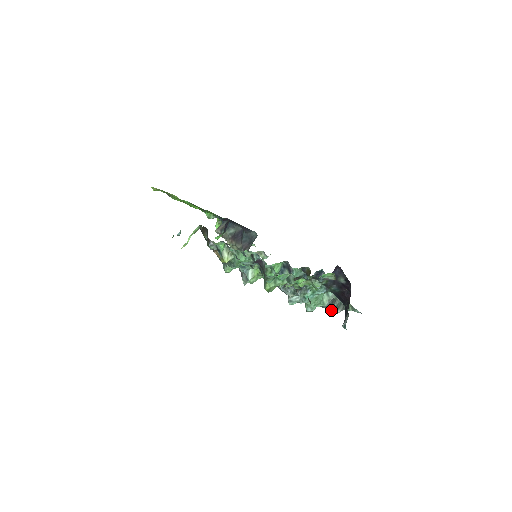
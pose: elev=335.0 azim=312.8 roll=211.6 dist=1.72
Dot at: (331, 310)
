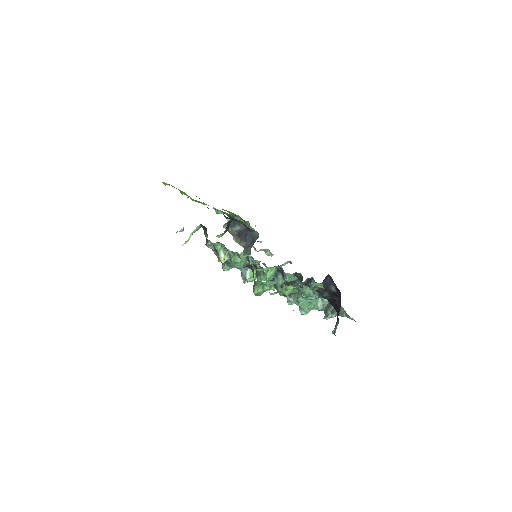
Dot at: (326, 314)
